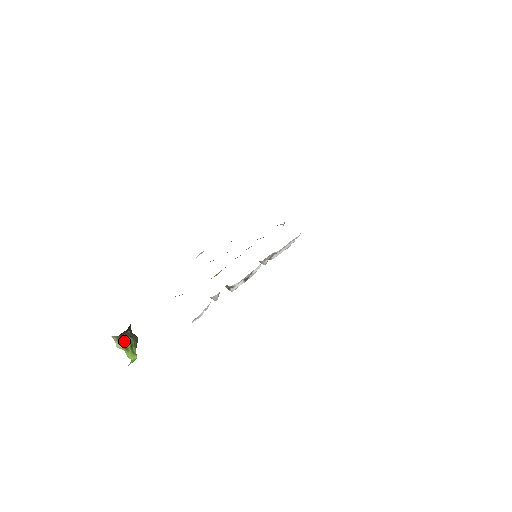
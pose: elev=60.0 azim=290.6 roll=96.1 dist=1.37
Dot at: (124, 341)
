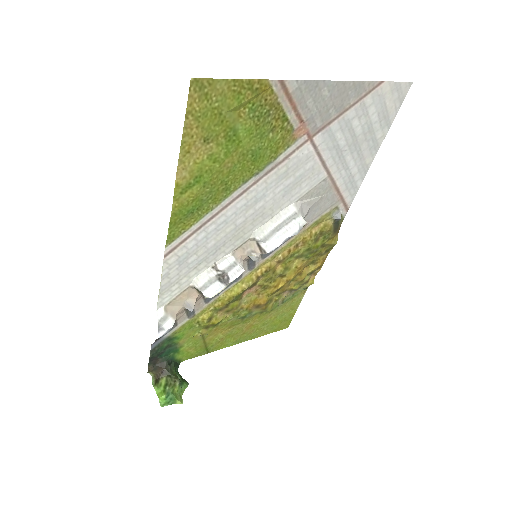
Dot at: (160, 379)
